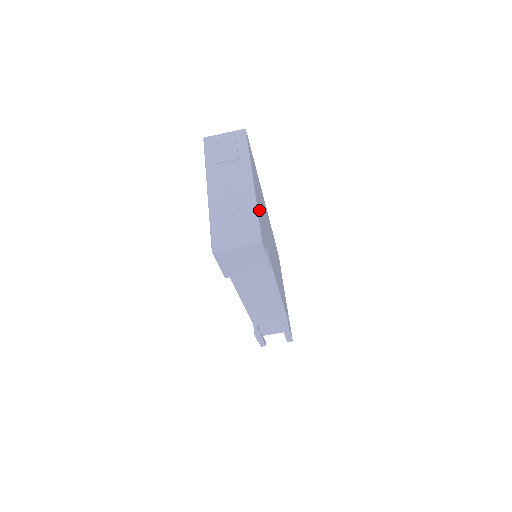
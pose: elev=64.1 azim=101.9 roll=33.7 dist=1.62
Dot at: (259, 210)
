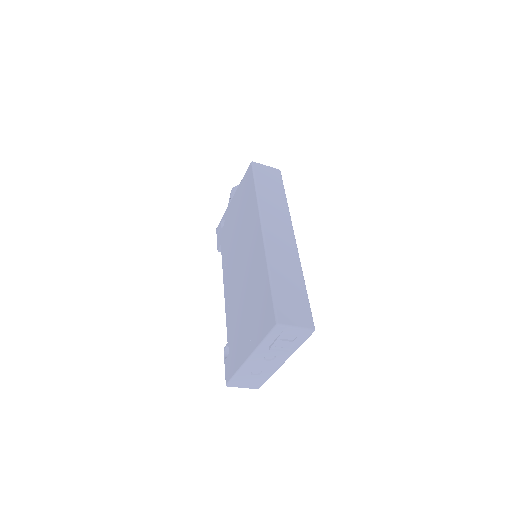
Dot at: occluded
